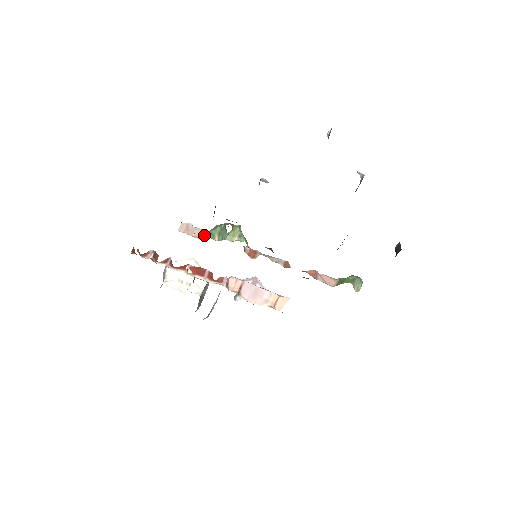
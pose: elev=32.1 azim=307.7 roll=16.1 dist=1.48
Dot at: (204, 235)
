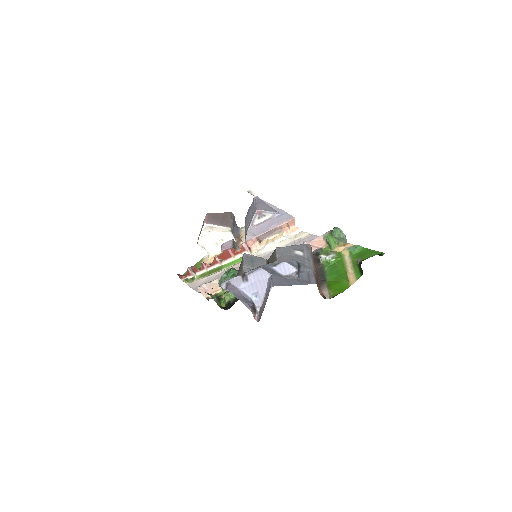
Dot at: (218, 286)
